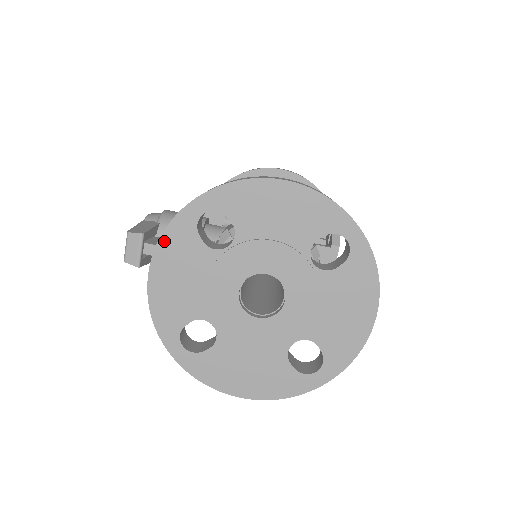
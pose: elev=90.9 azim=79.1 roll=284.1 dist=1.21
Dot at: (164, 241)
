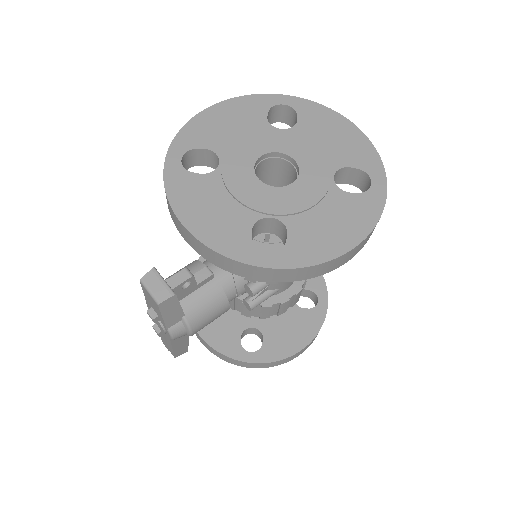
Dot at: (172, 196)
